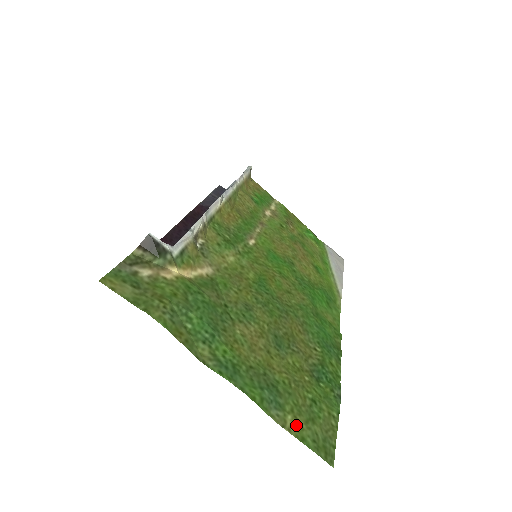
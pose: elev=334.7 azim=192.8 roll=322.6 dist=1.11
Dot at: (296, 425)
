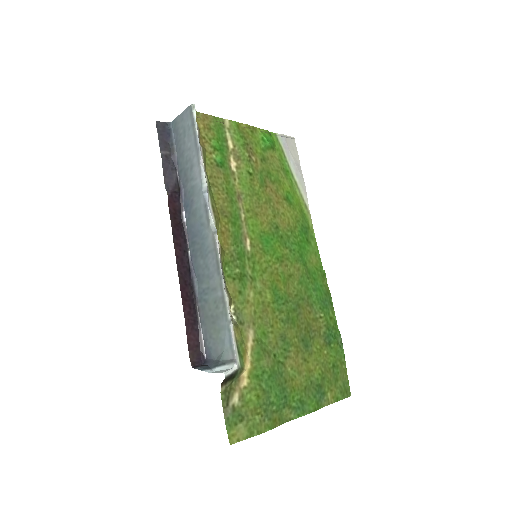
Dot at: (333, 395)
